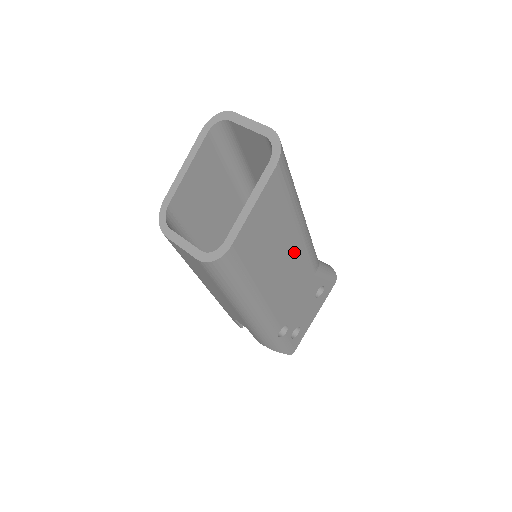
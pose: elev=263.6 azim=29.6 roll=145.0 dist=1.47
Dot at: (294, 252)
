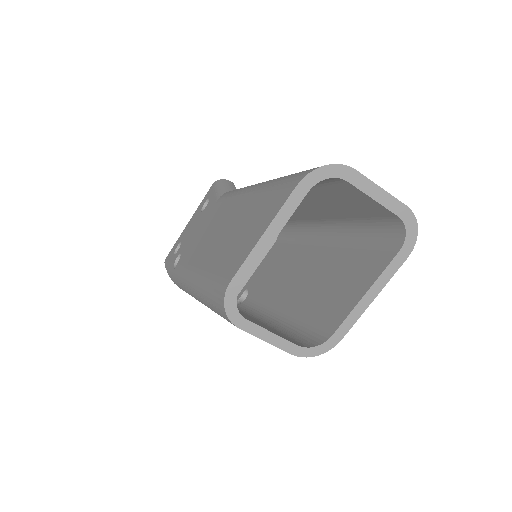
Dot at: occluded
